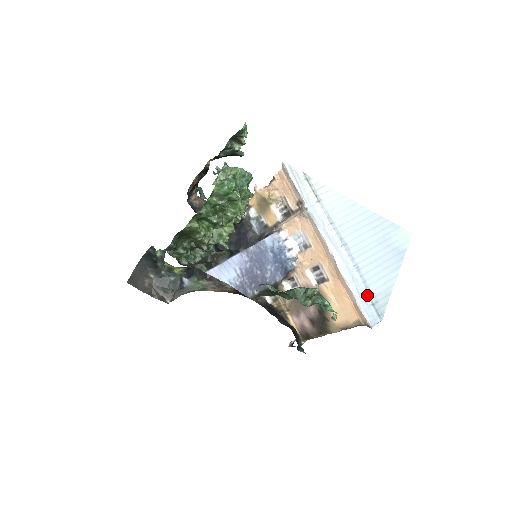
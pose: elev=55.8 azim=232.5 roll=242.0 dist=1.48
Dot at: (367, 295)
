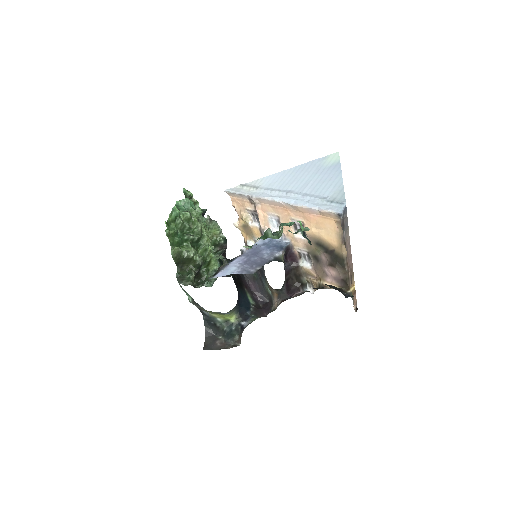
Dot at: (323, 201)
